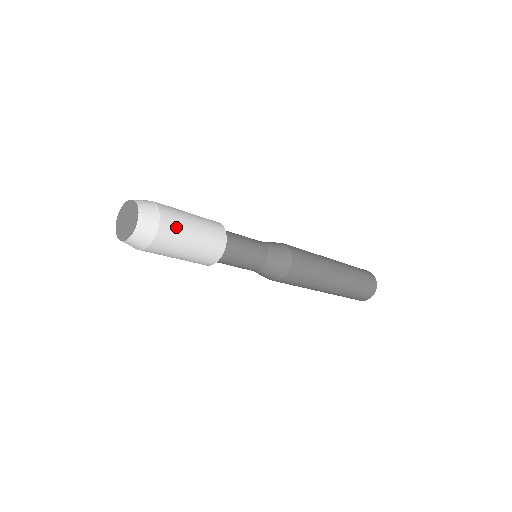
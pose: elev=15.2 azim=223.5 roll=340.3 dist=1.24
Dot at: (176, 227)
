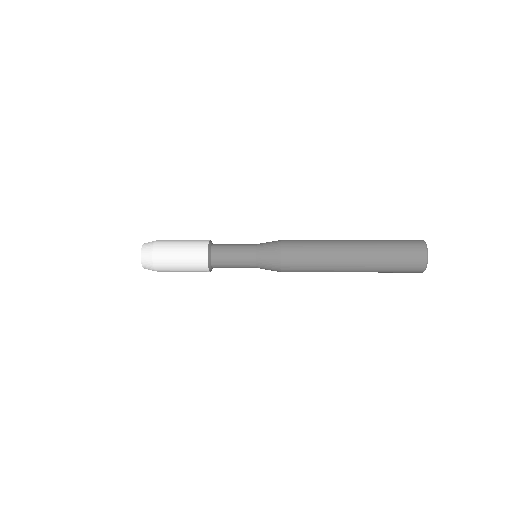
Dot at: (165, 263)
